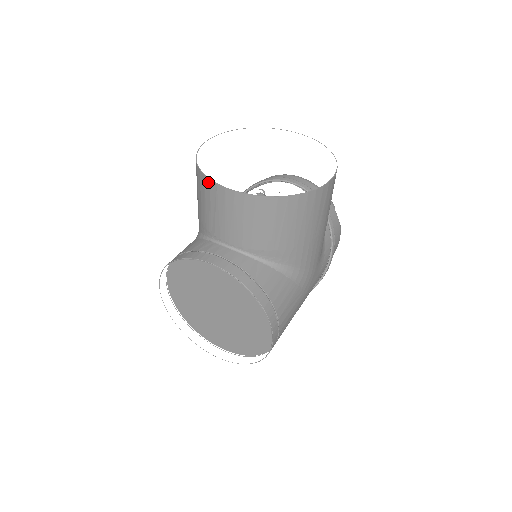
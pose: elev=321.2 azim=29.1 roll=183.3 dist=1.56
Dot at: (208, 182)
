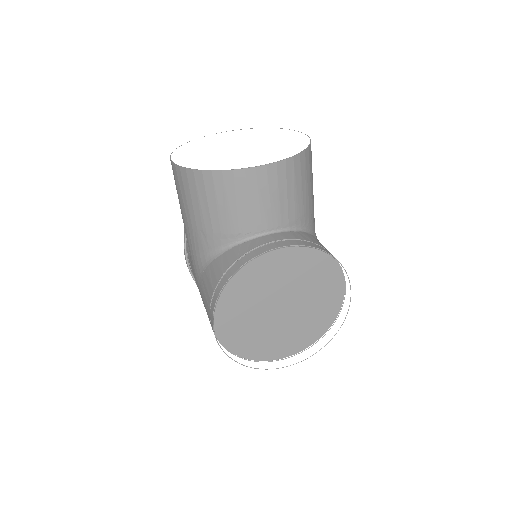
Dot at: (230, 174)
